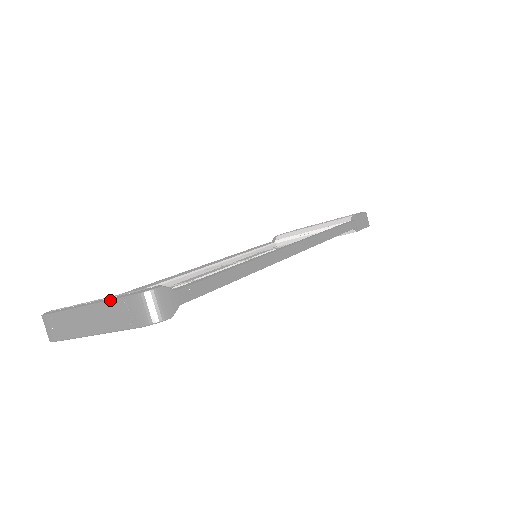
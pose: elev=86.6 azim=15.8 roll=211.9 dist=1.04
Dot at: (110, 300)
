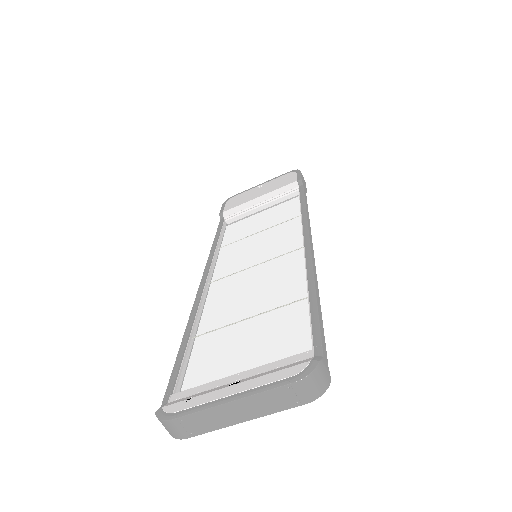
Dot at: (270, 390)
